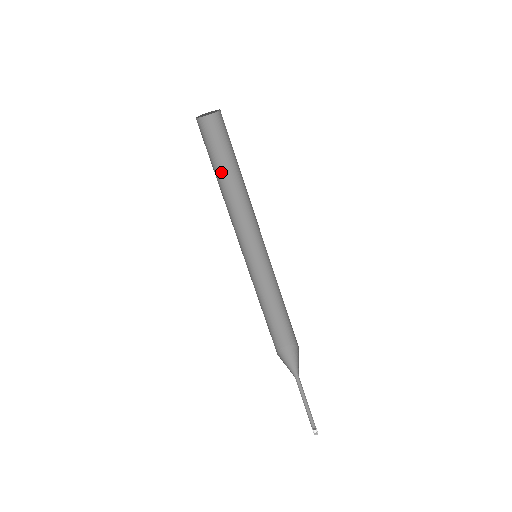
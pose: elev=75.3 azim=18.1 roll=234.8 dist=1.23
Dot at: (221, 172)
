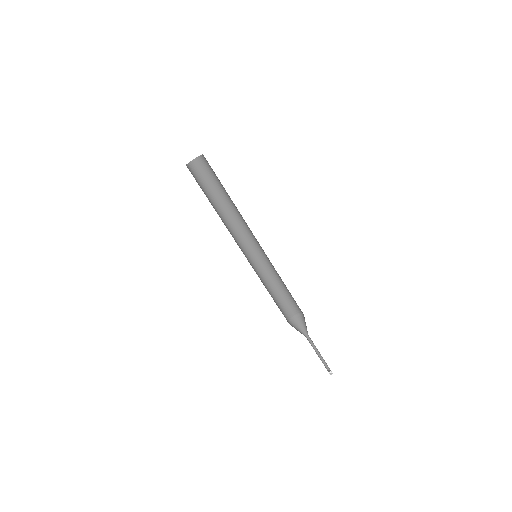
Dot at: (211, 202)
